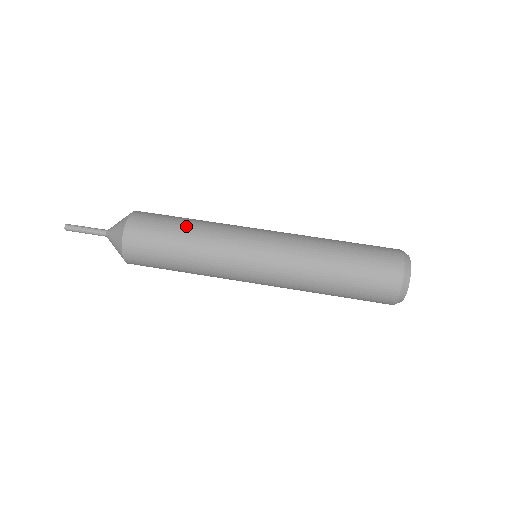
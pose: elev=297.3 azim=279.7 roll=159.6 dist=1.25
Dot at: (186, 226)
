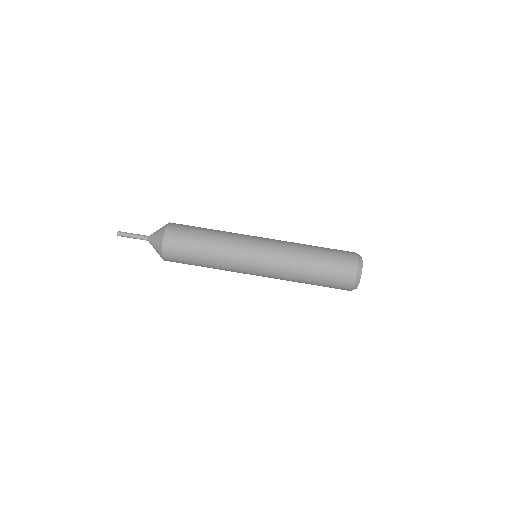
Dot at: (209, 230)
